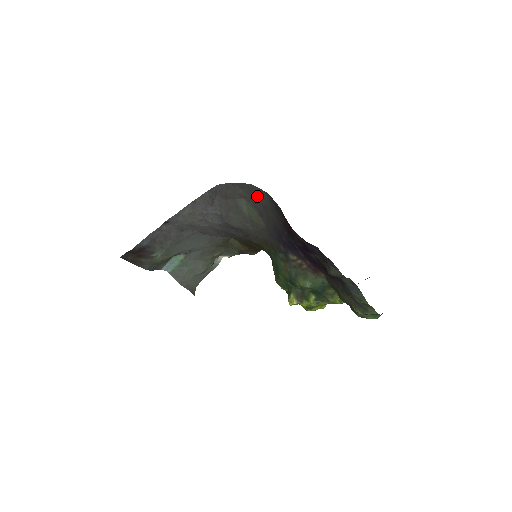
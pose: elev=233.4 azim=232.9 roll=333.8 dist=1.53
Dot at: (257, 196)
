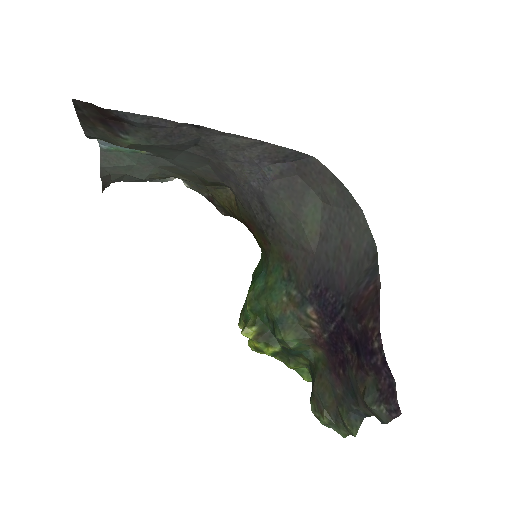
Dot at: (350, 224)
